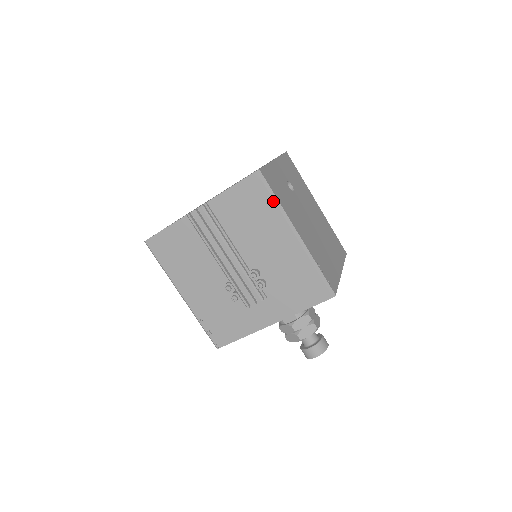
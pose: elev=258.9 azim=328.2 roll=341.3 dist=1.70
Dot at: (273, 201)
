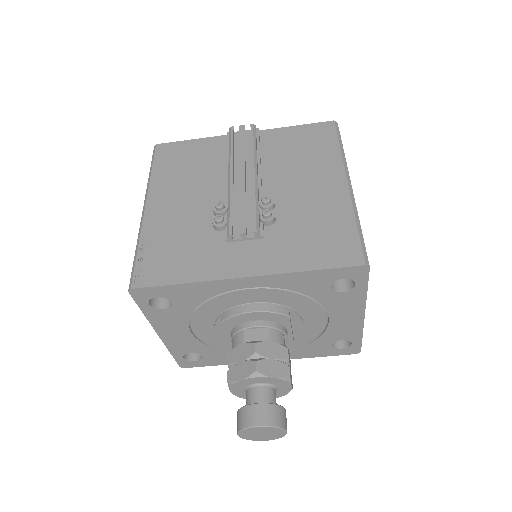
Dot at: (338, 146)
